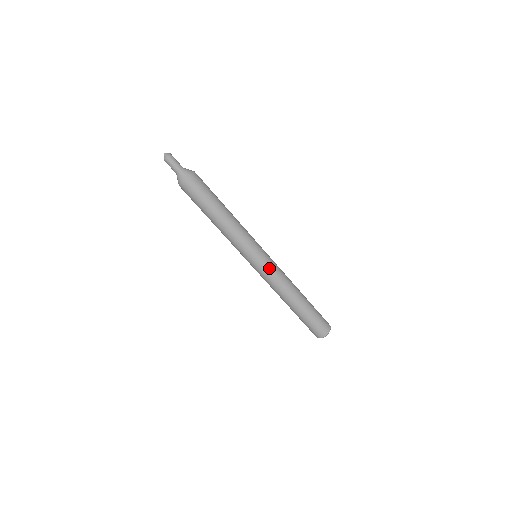
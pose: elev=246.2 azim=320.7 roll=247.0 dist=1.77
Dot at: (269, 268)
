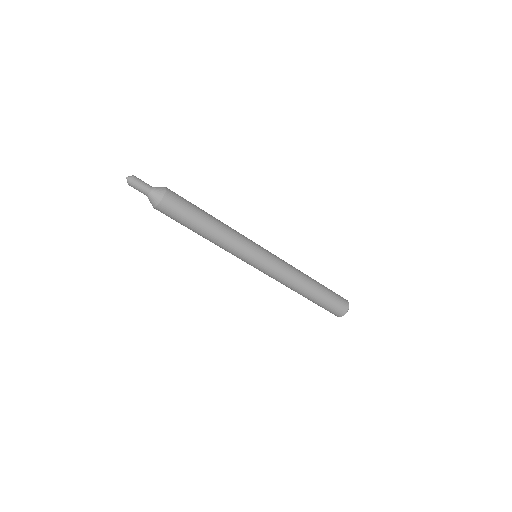
Dot at: (268, 272)
